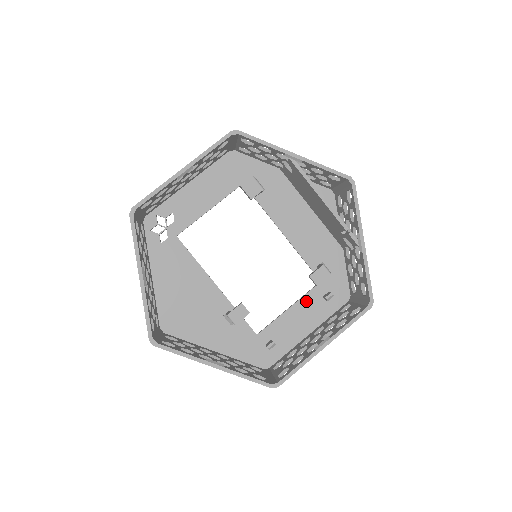
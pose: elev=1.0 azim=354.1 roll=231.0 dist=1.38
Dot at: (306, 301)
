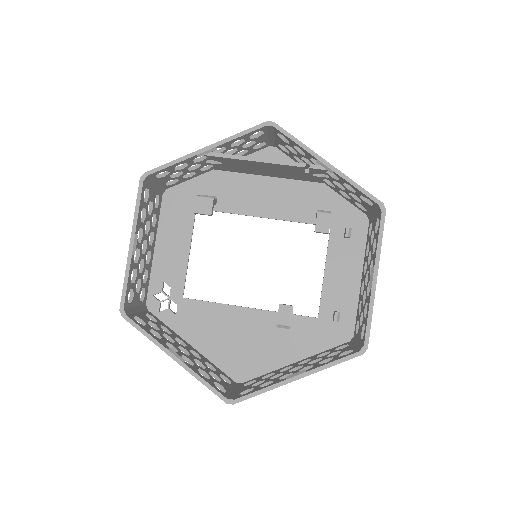
Dot at: (333, 254)
